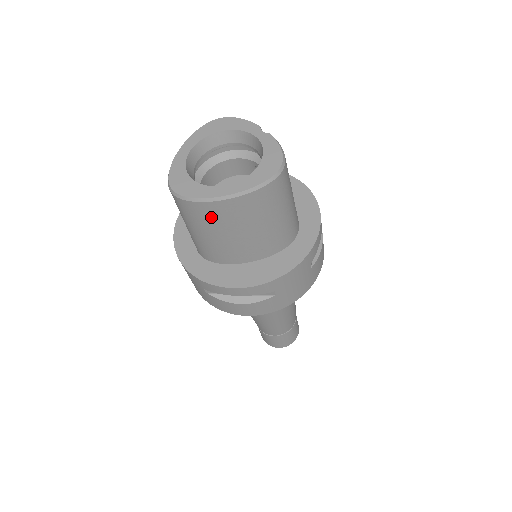
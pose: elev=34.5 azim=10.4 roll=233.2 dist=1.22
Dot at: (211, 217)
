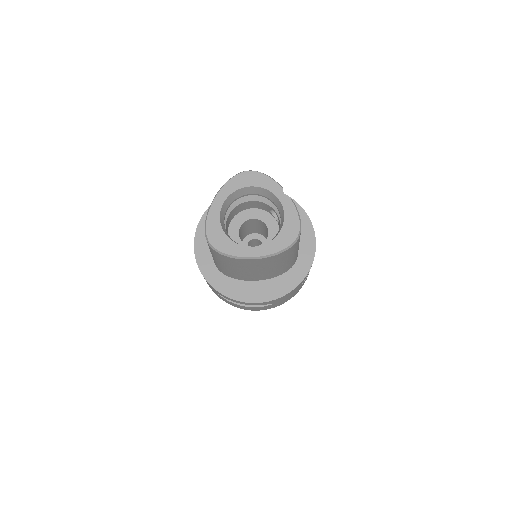
Dot at: (237, 264)
